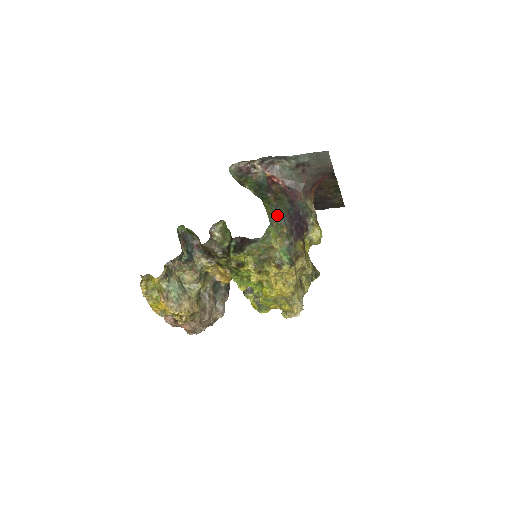
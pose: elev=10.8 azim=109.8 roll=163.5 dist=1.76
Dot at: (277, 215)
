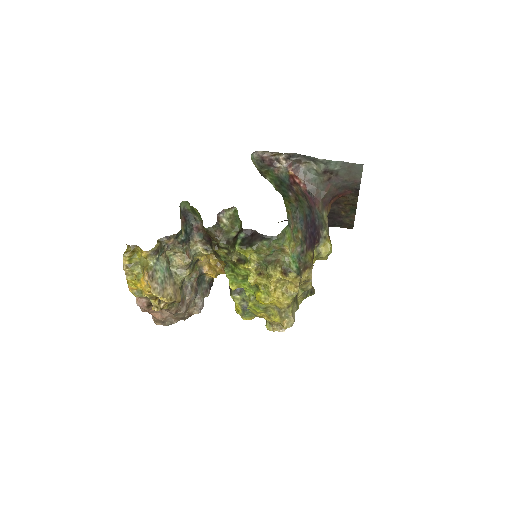
Dot at: (295, 217)
